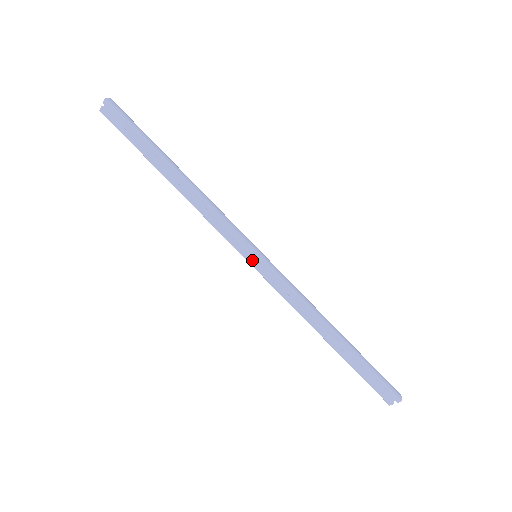
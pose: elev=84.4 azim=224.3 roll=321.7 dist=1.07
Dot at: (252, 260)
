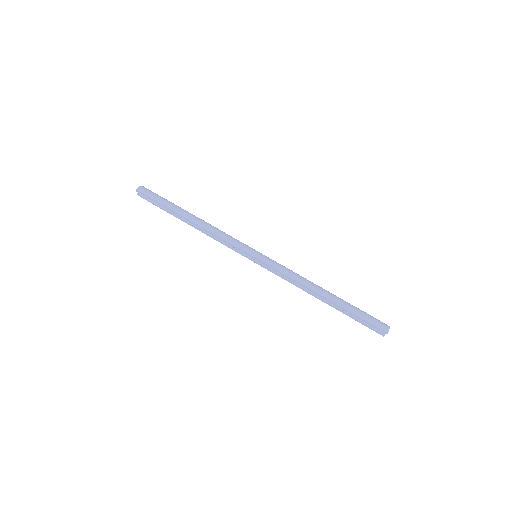
Dot at: (253, 260)
